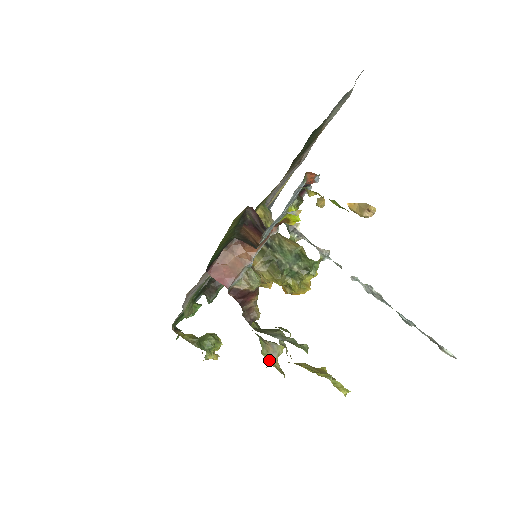
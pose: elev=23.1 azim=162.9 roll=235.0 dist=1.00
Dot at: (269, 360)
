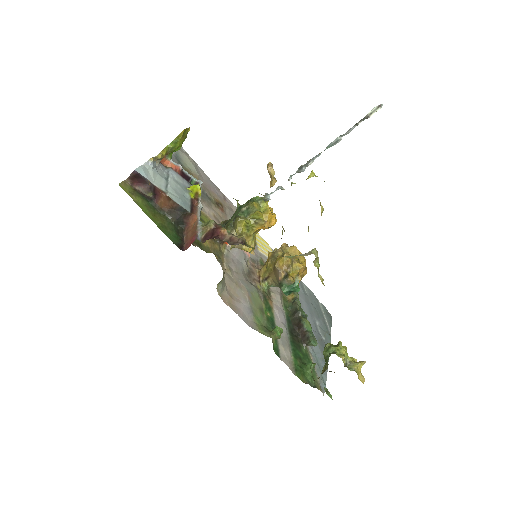
Dot at: occluded
